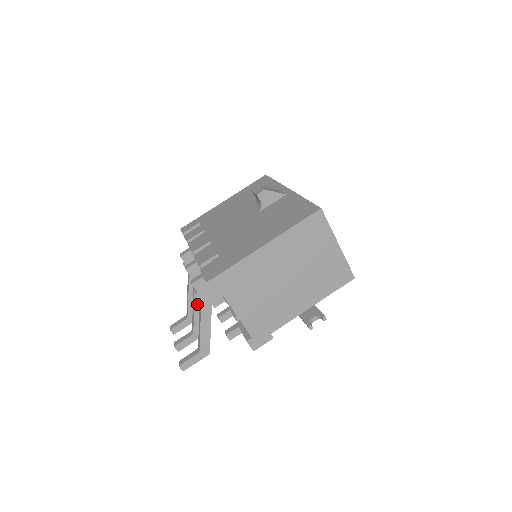
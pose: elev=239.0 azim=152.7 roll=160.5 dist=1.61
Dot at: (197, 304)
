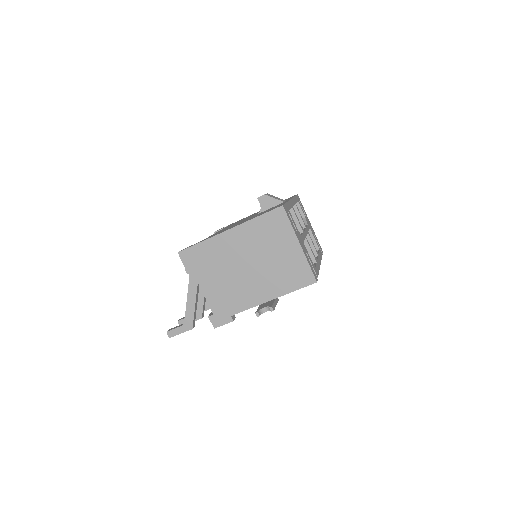
Dot at: occluded
